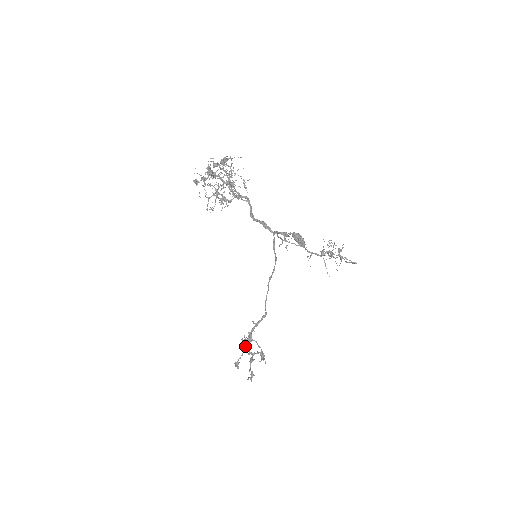
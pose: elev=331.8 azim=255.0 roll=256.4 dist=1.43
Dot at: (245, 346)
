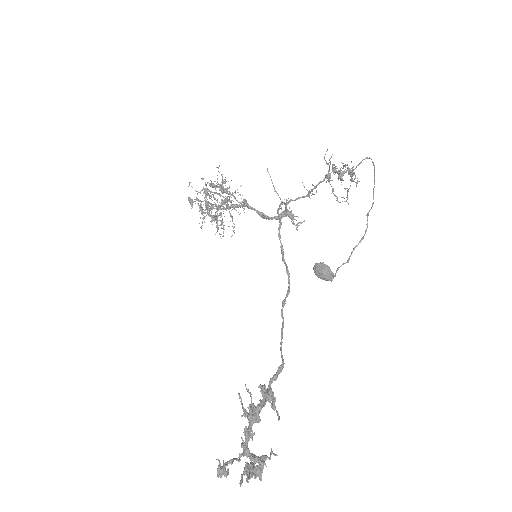
Dot at: (246, 445)
